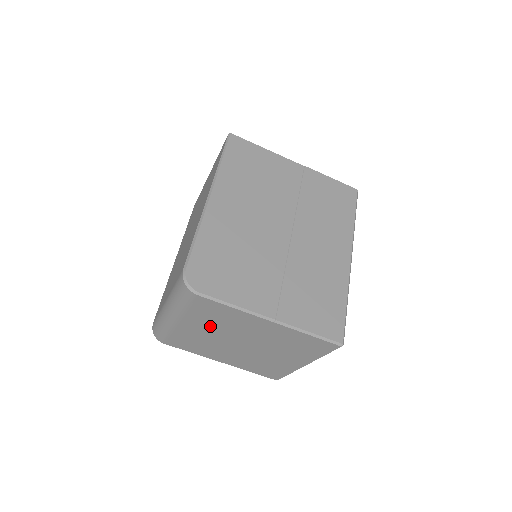
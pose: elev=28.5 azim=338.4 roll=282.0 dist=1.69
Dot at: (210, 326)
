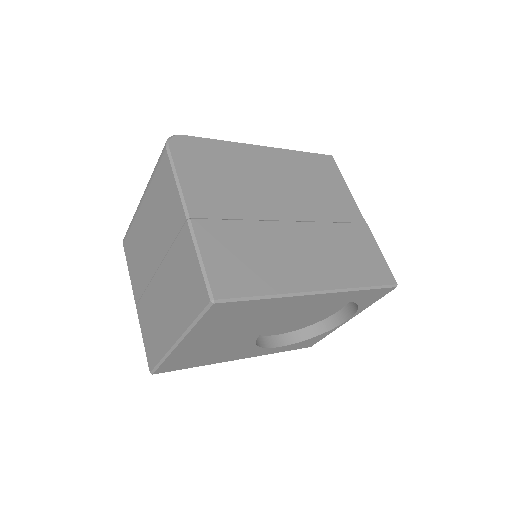
Dot at: (154, 216)
